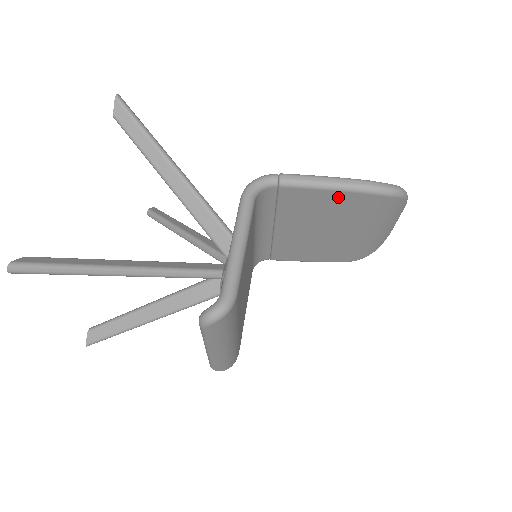
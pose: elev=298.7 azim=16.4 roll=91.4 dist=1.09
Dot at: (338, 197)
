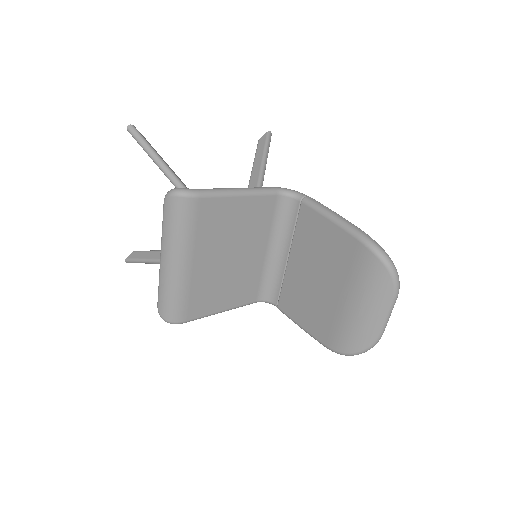
Dot at: (335, 234)
